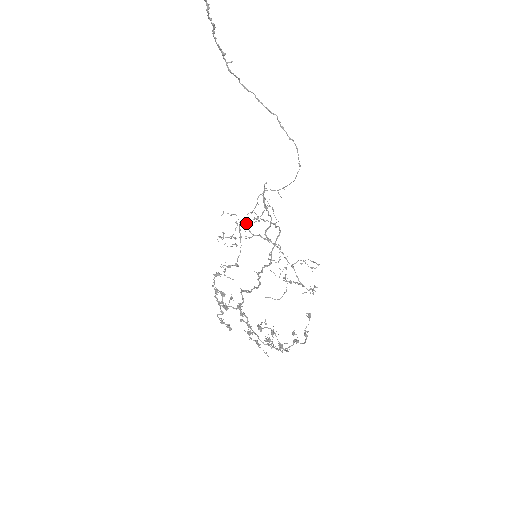
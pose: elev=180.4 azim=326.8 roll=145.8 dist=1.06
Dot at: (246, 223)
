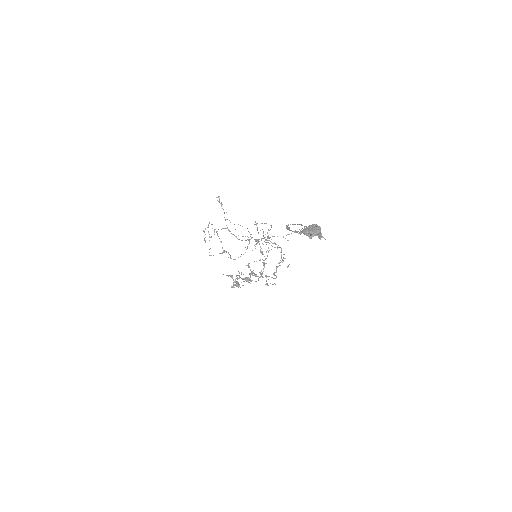
Dot at: occluded
